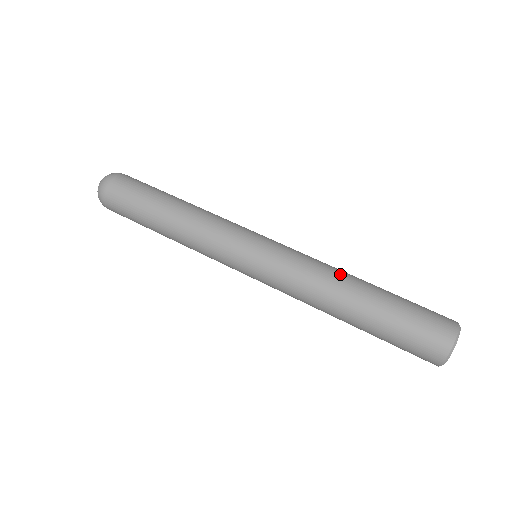
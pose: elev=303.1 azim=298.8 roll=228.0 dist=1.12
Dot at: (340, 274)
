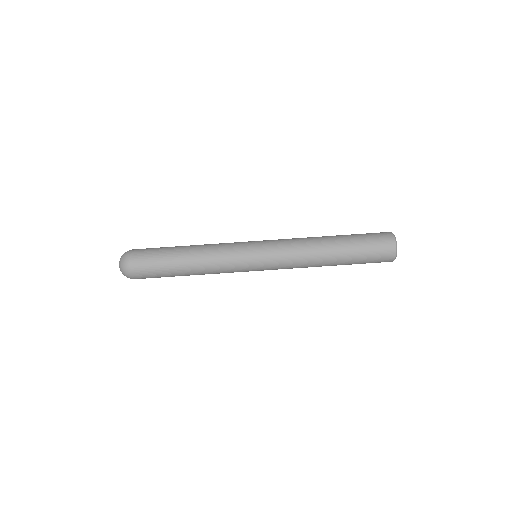
Dot at: (317, 261)
